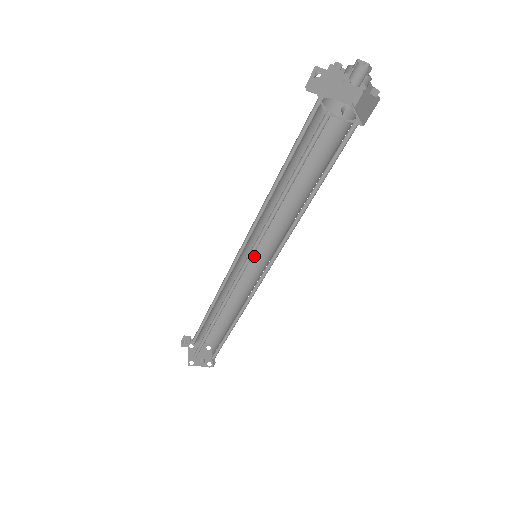
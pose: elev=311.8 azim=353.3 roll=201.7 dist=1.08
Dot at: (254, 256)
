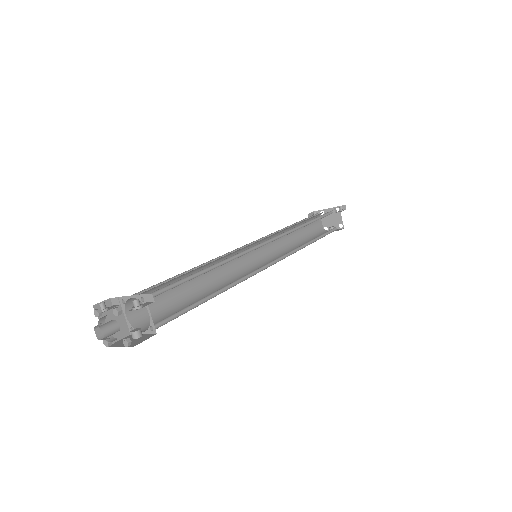
Dot at: occluded
